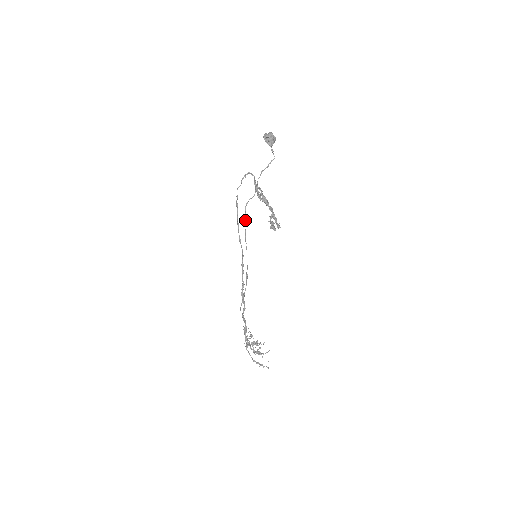
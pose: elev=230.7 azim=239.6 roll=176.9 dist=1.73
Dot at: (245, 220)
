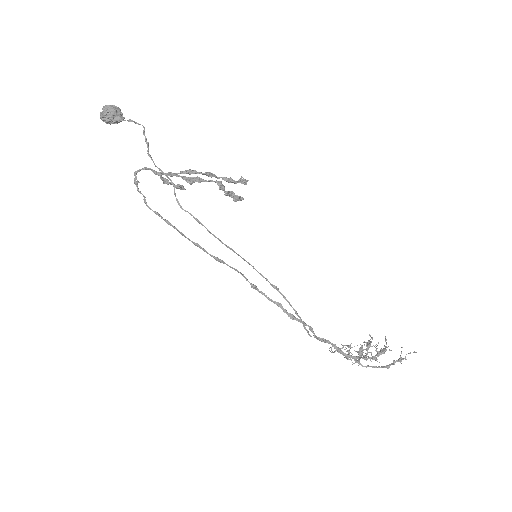
Dot at: (199, 223)
